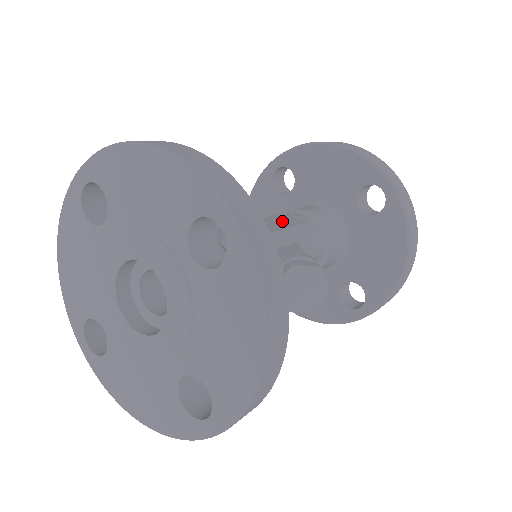
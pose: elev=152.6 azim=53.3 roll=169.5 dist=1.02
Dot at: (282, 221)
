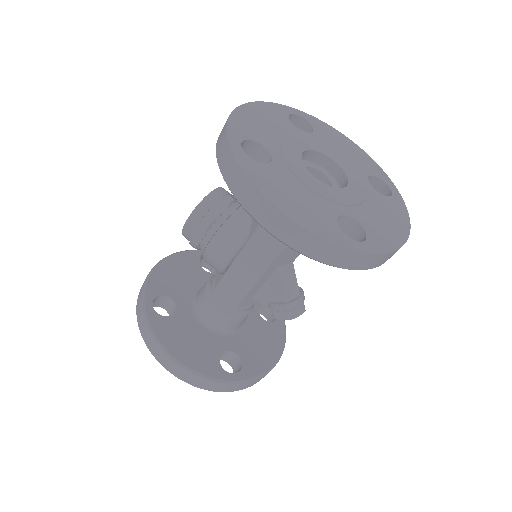
Dot at: (260, 254)
